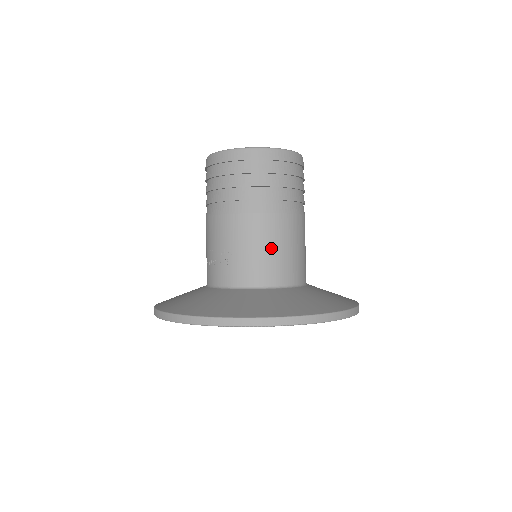
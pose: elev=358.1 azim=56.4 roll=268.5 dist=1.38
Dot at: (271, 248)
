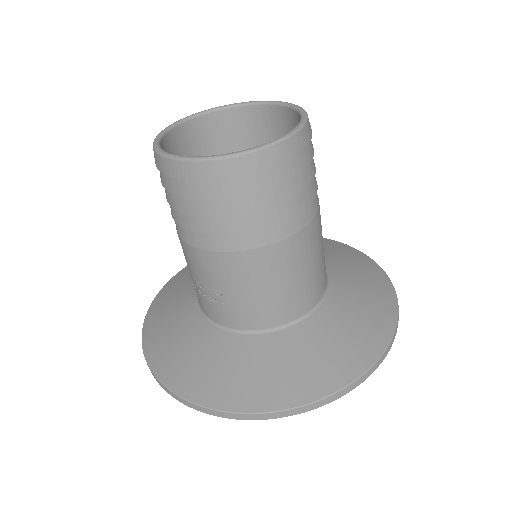
Dot at: (281, 284)
